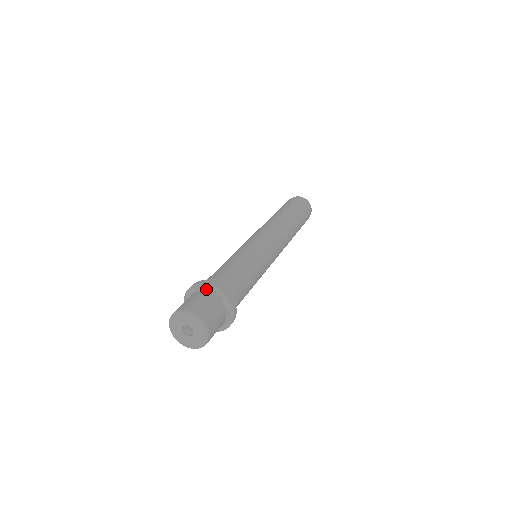
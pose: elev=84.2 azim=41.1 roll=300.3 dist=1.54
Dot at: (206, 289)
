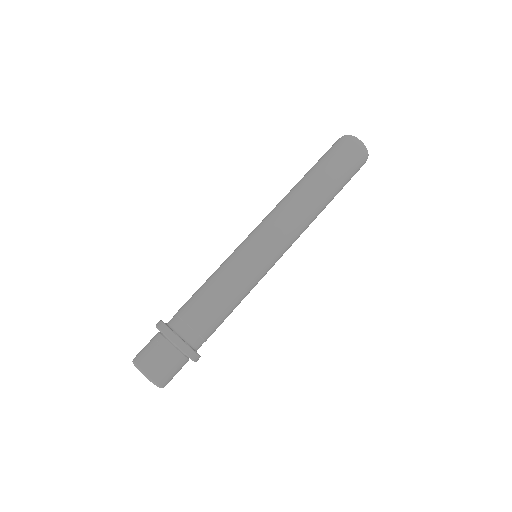
Dot at: (173, 342)
